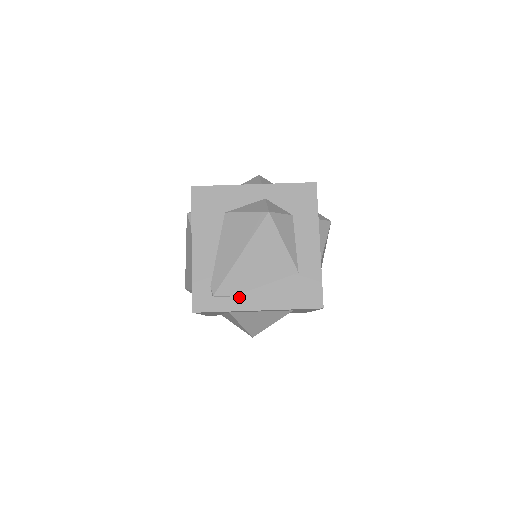
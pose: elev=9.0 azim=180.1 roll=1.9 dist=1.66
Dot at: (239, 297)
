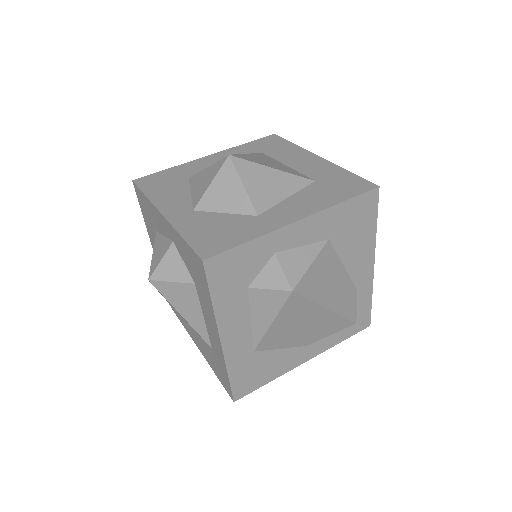
Dot at: (186, 323)
